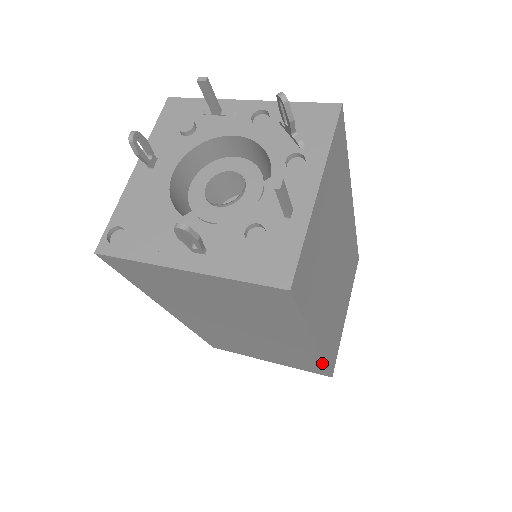
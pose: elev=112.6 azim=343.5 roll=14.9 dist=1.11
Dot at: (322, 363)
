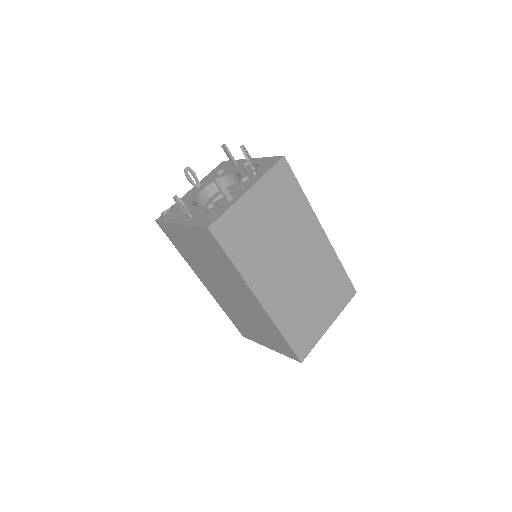
Dot at: (280, 333)
